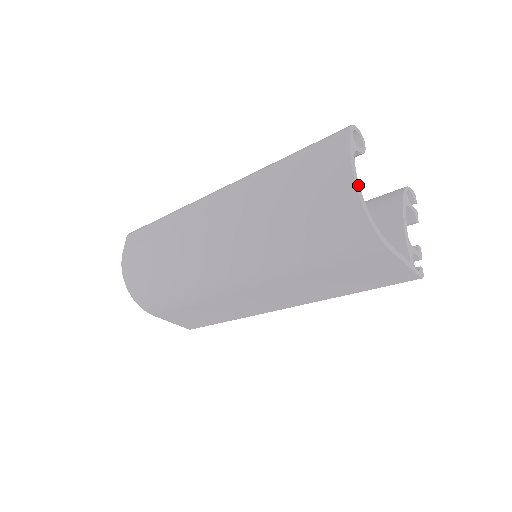
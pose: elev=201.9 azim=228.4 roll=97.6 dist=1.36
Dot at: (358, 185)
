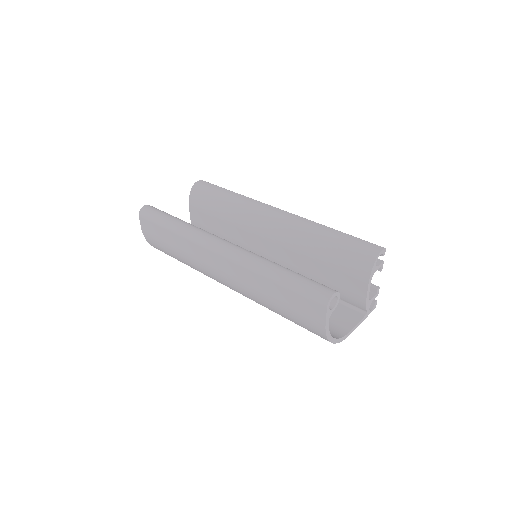
Dot at: (330, 336)
